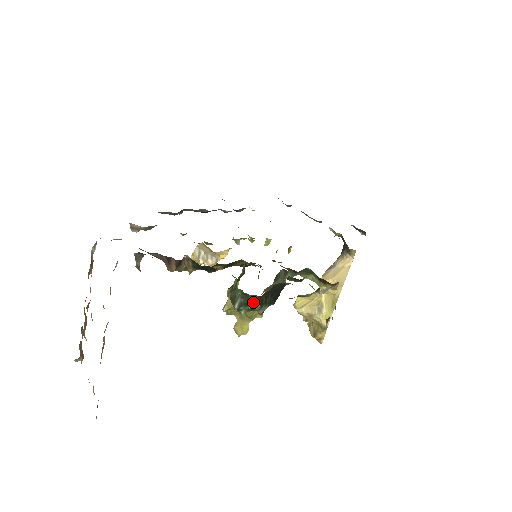
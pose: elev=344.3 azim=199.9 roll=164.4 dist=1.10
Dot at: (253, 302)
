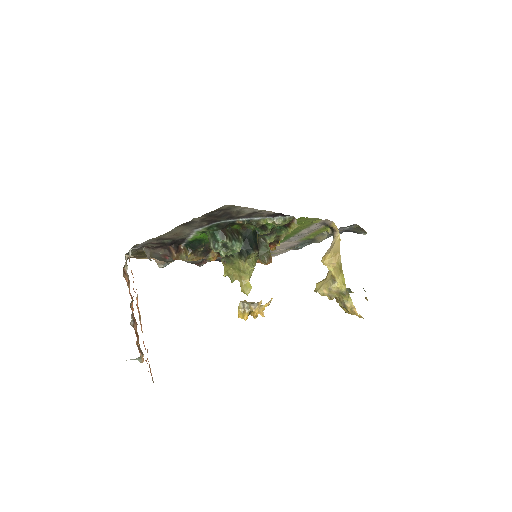
Dot at: (219, 236)
